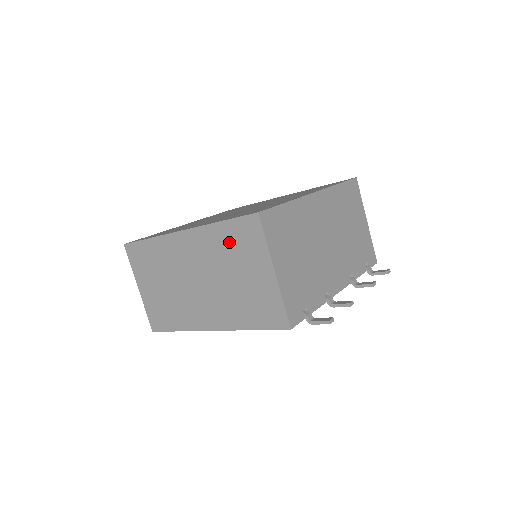
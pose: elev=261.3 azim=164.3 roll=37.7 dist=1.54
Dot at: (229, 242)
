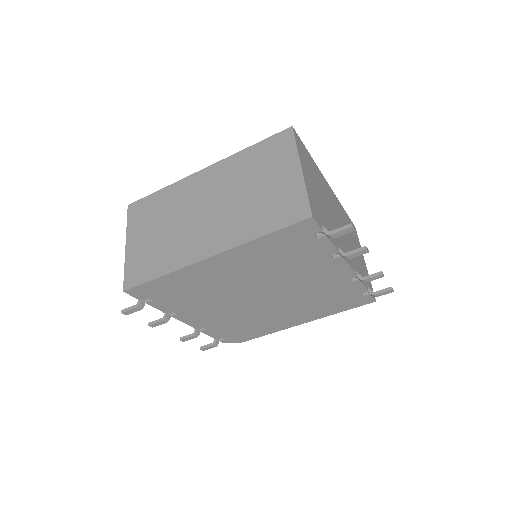
Dot at: (255, 160)
